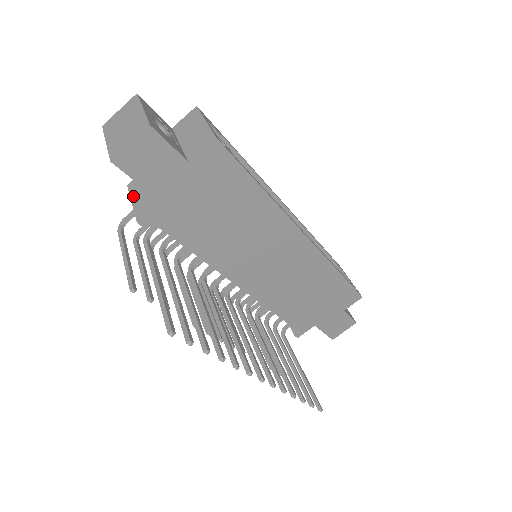
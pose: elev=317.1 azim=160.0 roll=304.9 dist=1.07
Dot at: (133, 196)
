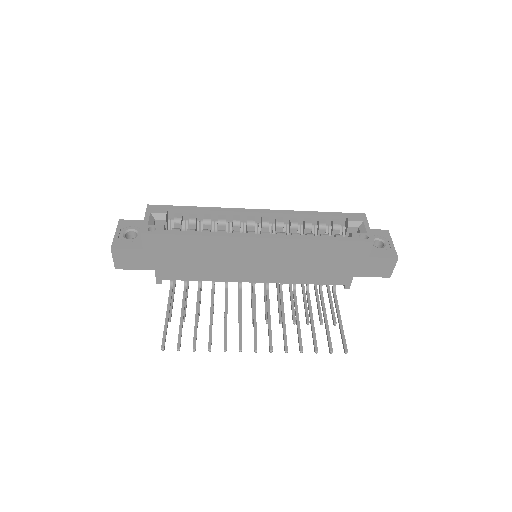
Dot at: occluded
